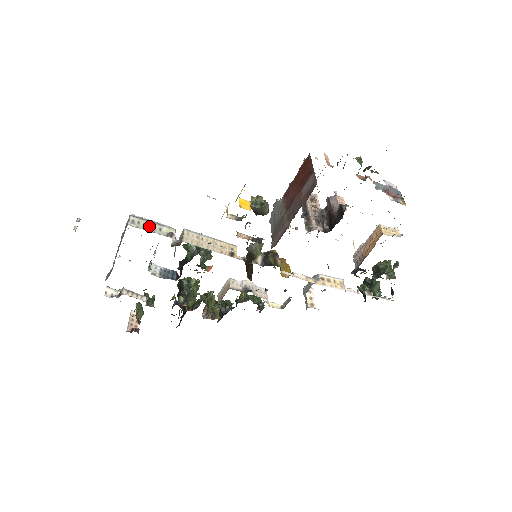
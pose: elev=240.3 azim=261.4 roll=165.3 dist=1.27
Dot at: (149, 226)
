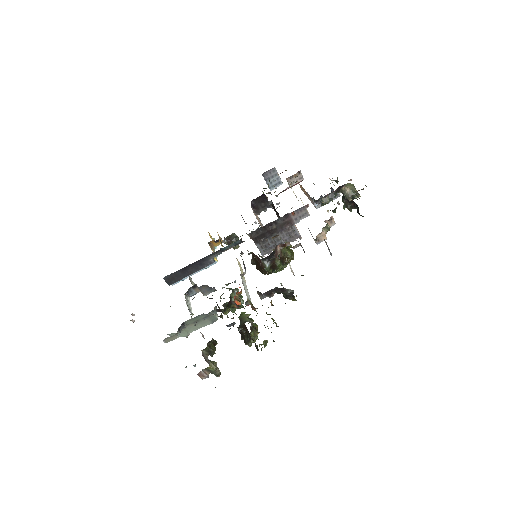
Dot at: occluded
